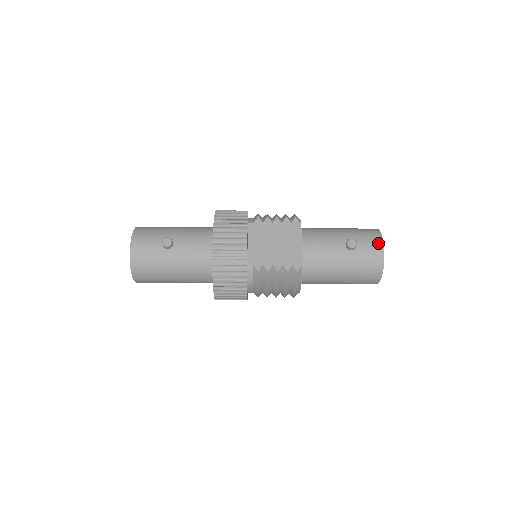
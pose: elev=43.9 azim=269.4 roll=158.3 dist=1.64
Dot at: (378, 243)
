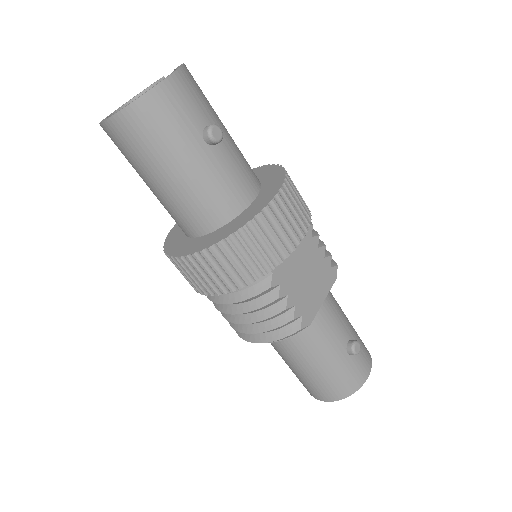
Dot at: (368, 368)
